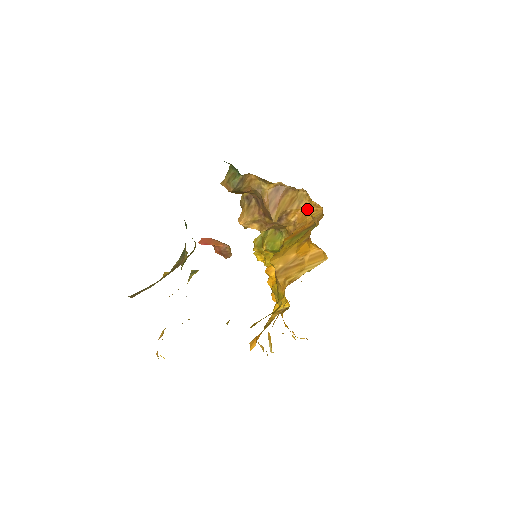
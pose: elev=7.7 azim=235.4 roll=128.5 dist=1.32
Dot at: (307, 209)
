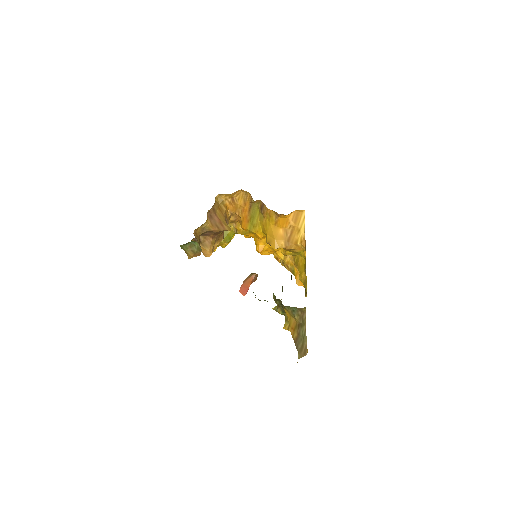
Dot at: (231, 200)
